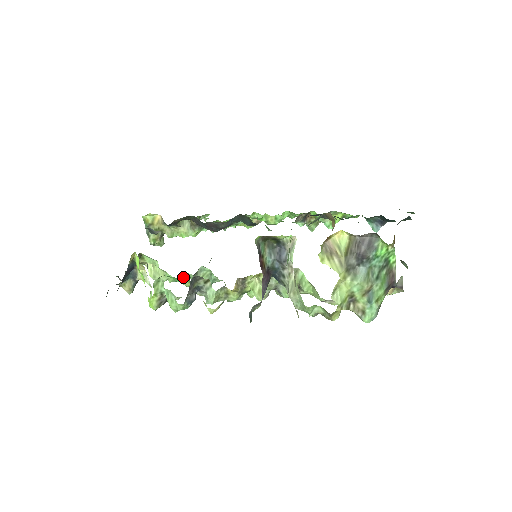
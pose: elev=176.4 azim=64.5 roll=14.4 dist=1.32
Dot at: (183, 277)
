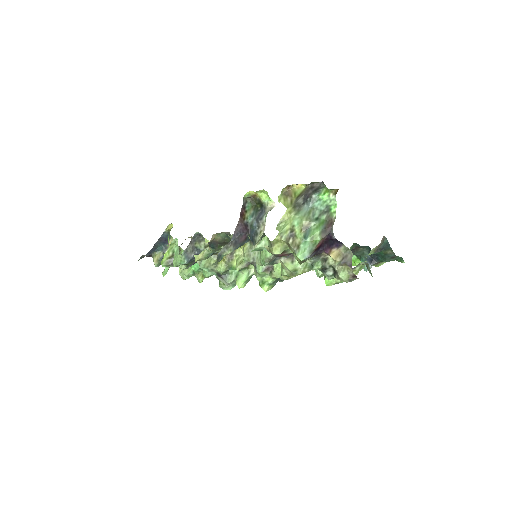
Dot at: (198, 266)
